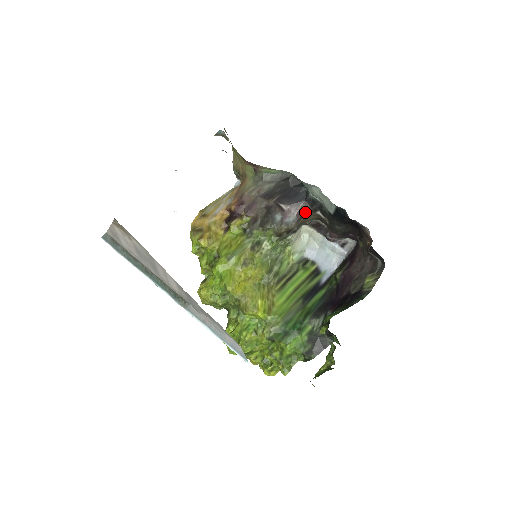
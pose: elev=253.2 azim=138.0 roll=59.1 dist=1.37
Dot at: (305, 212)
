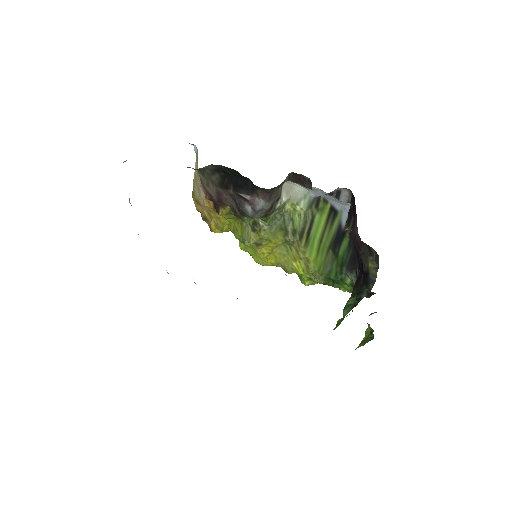
Dot at: (269, 192)
